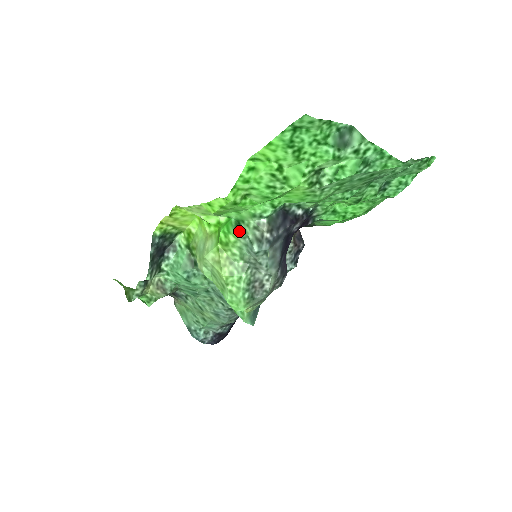
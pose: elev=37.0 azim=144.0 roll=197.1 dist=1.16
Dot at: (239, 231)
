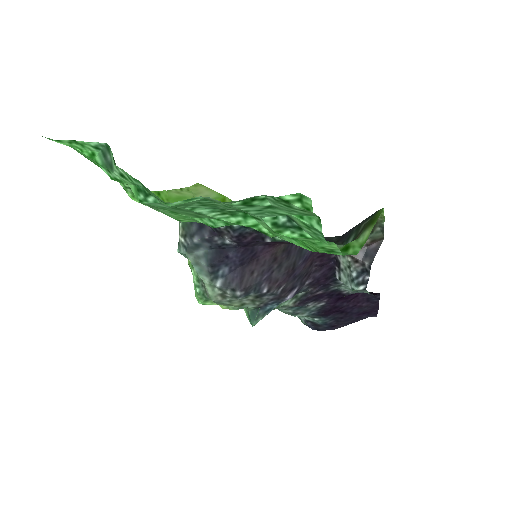
Dot at: occluded
